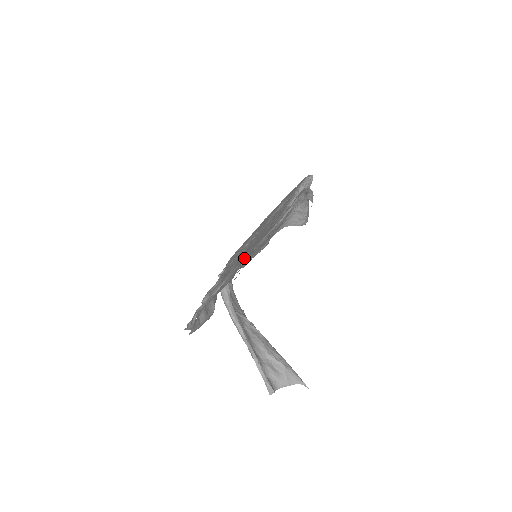
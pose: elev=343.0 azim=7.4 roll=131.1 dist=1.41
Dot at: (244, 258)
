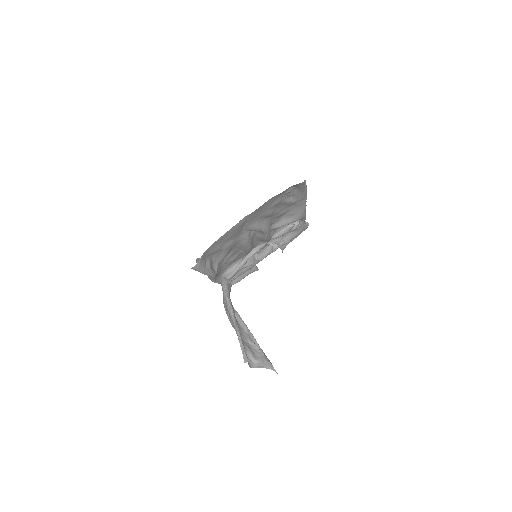
Dot at: occluded
